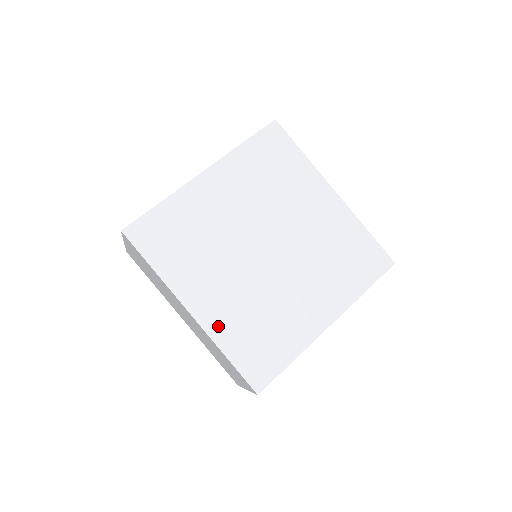
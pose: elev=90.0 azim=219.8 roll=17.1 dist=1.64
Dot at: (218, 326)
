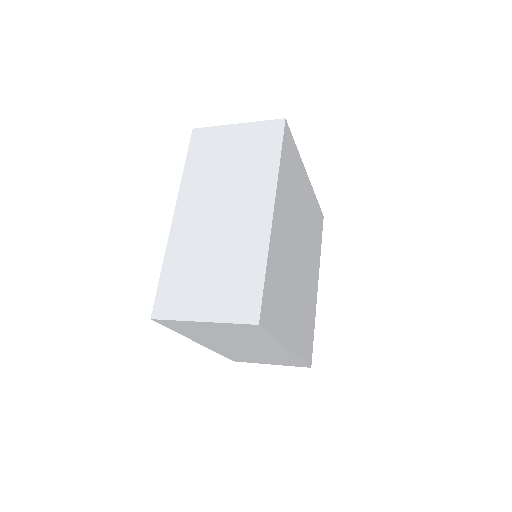
Dot at: (274, 246)
